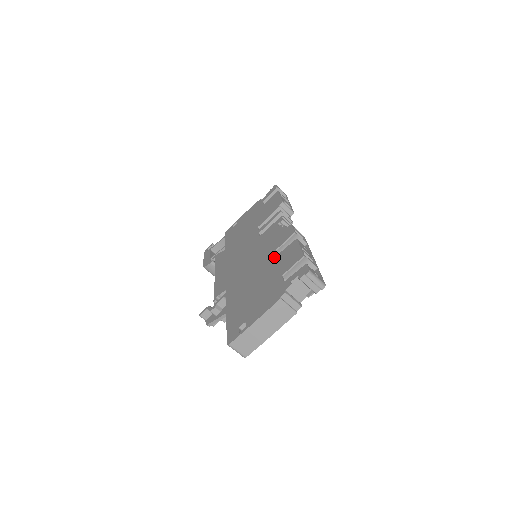
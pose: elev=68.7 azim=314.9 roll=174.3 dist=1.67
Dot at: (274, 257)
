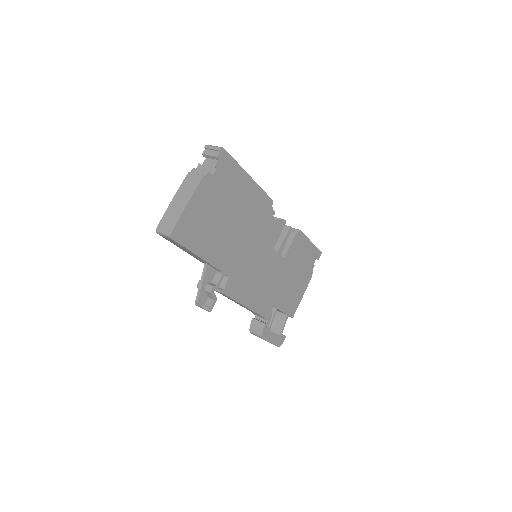
Dot at: occluded
